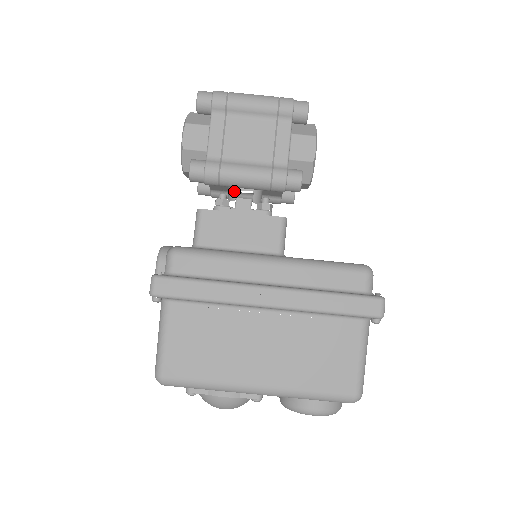
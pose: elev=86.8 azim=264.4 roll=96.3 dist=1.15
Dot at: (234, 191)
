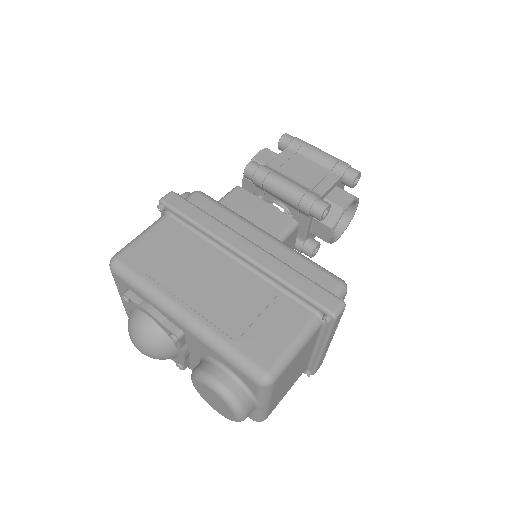
Dot at: occluded
